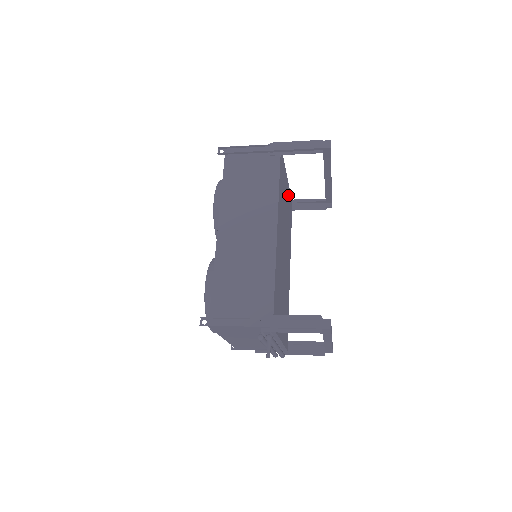
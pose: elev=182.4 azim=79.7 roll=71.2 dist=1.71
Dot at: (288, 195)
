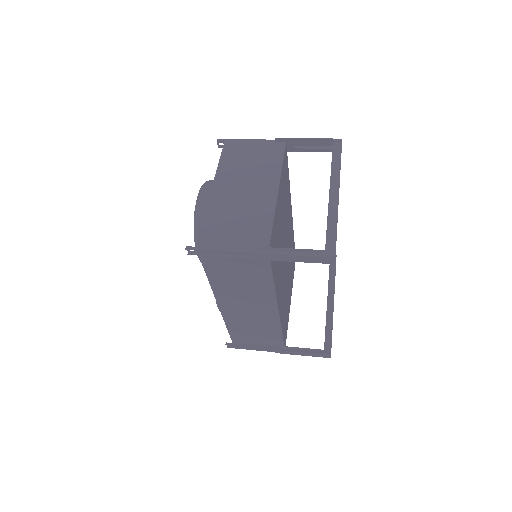
Dot at: (281, 187)
